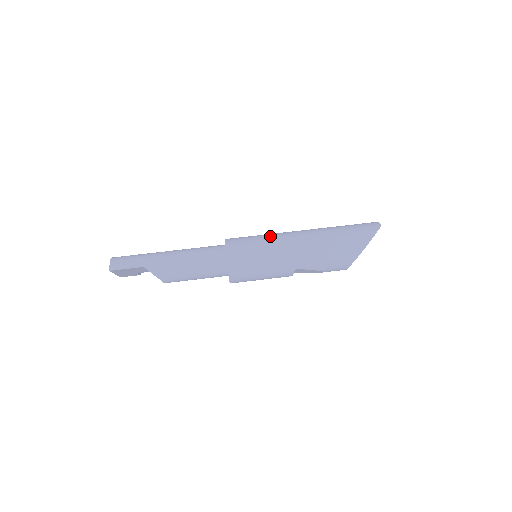
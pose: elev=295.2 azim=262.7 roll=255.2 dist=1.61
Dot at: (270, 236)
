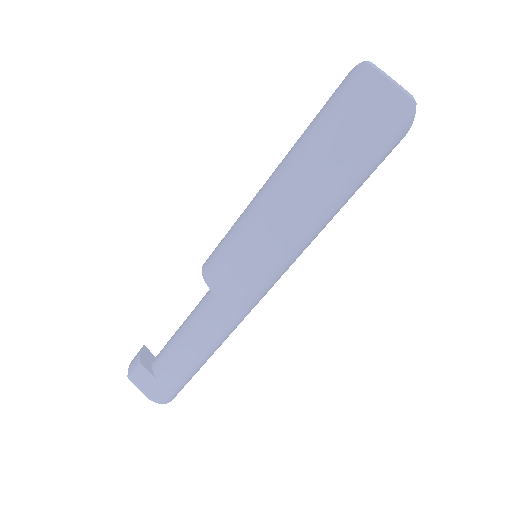
Dot at: (277, 259)
